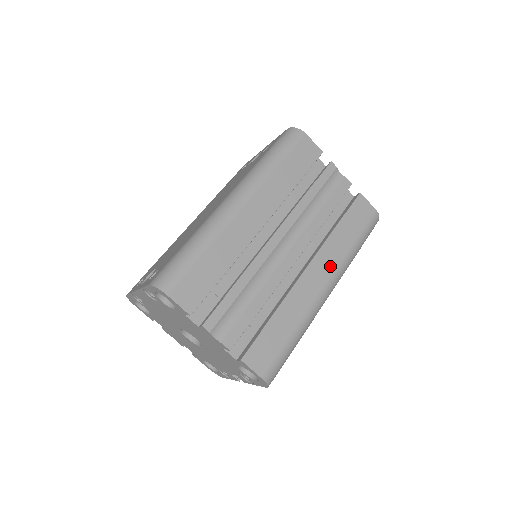
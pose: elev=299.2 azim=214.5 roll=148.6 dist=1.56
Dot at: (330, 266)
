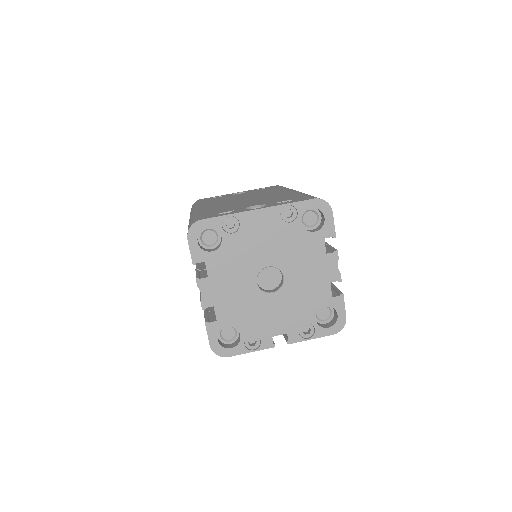
Dot at: occluded
